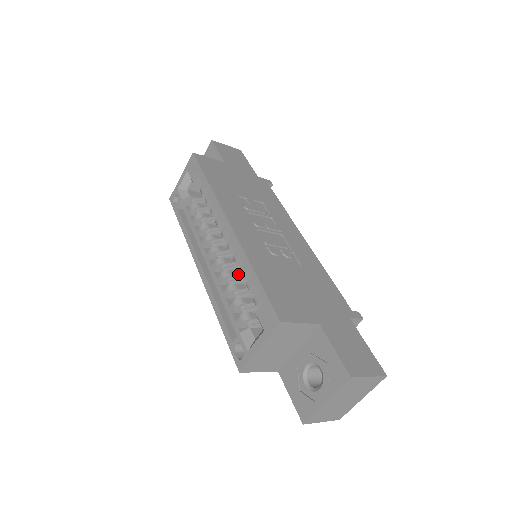
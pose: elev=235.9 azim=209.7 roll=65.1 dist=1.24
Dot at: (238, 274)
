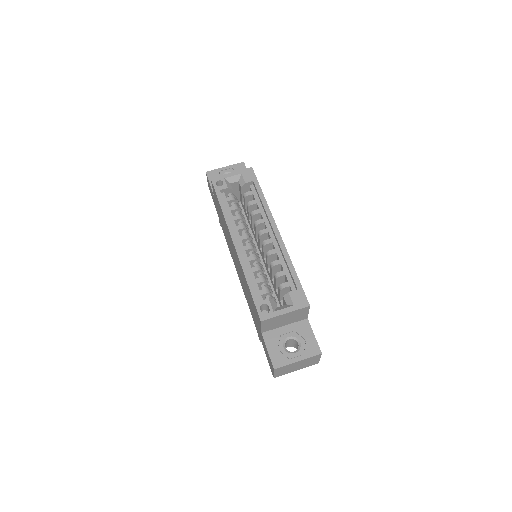
Dot at: occluded
